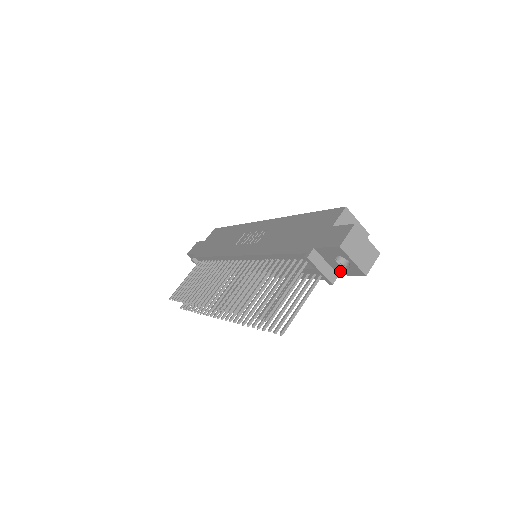
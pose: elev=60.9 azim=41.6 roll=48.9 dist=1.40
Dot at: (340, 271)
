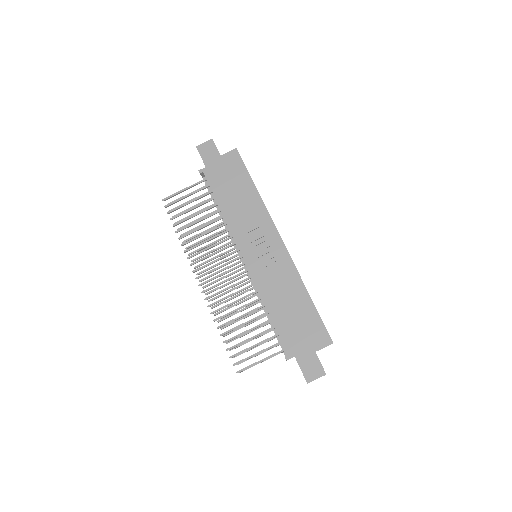
Dot at: occluded
